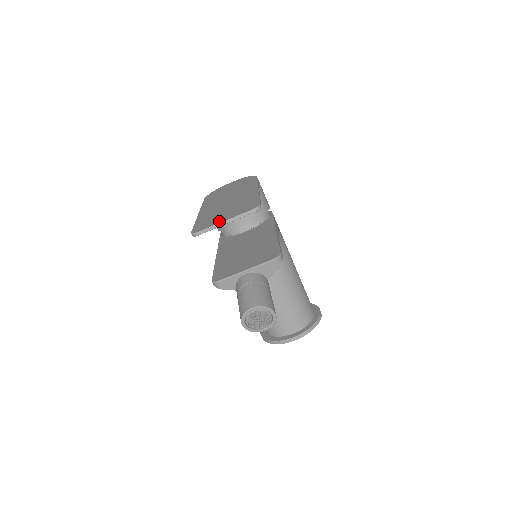
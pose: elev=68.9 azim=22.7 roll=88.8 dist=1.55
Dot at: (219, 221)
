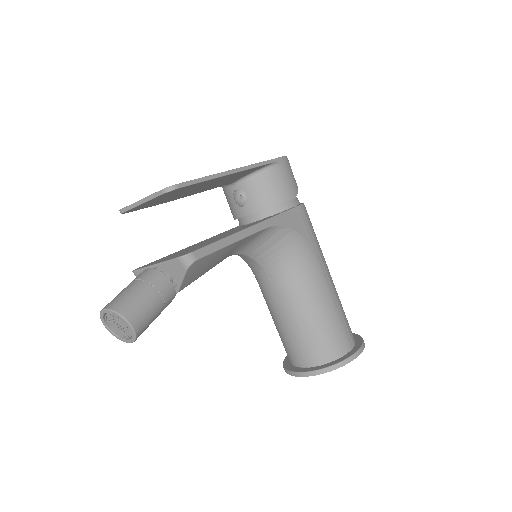
Dot at: occluded
